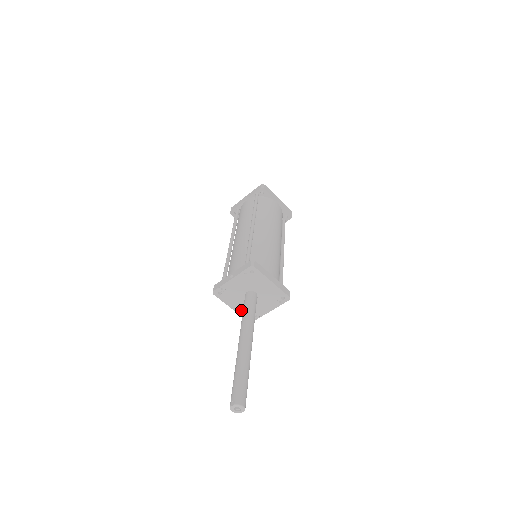
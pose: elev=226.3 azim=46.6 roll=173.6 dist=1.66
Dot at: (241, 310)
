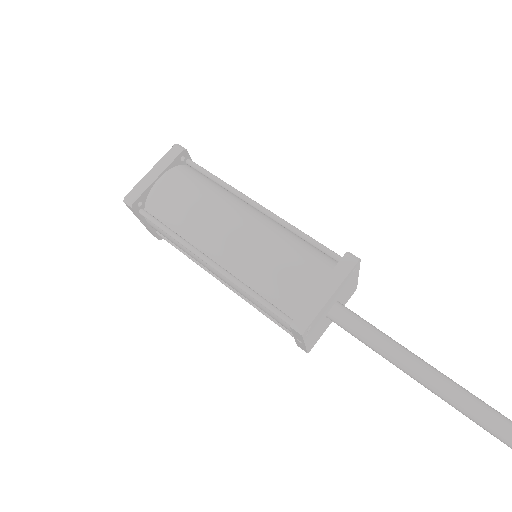
Dot at: occluded
